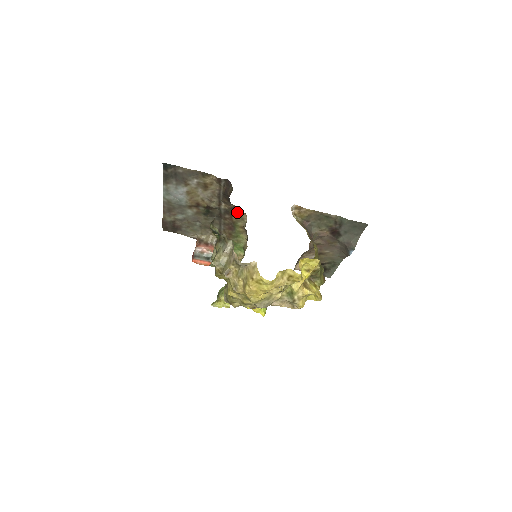
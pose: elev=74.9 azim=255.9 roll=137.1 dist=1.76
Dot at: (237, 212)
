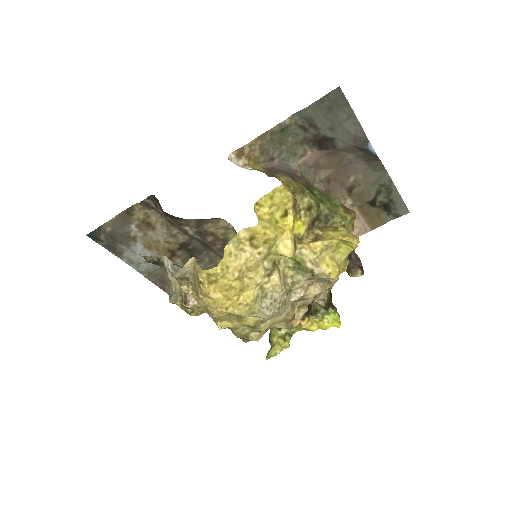
Dot at: (211, 225)
